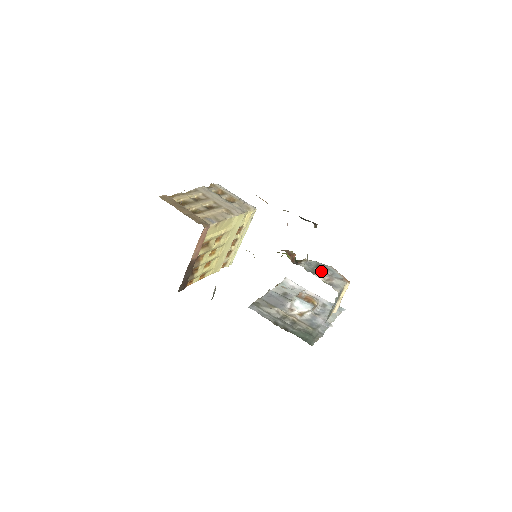
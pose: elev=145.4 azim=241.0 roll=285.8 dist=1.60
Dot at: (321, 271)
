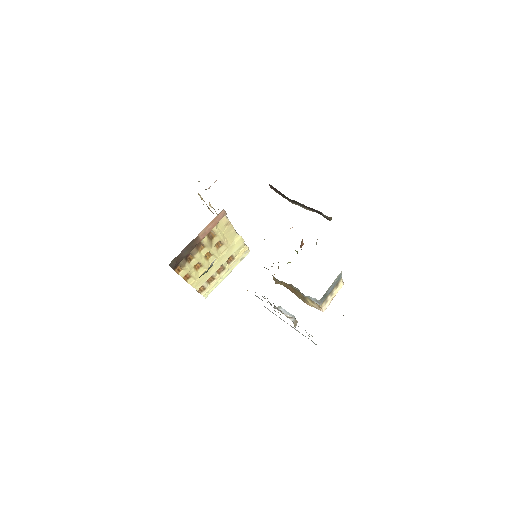
Dot at: occluded
